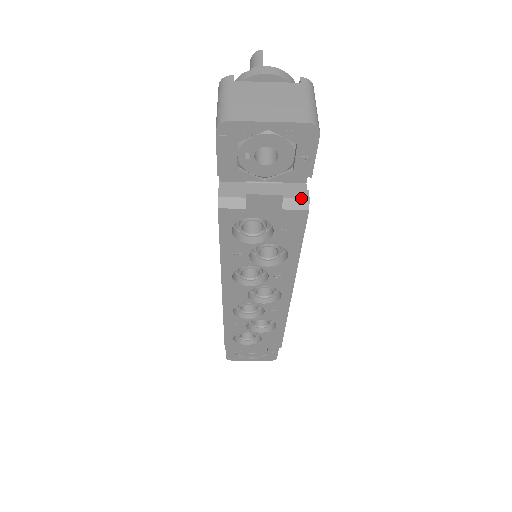
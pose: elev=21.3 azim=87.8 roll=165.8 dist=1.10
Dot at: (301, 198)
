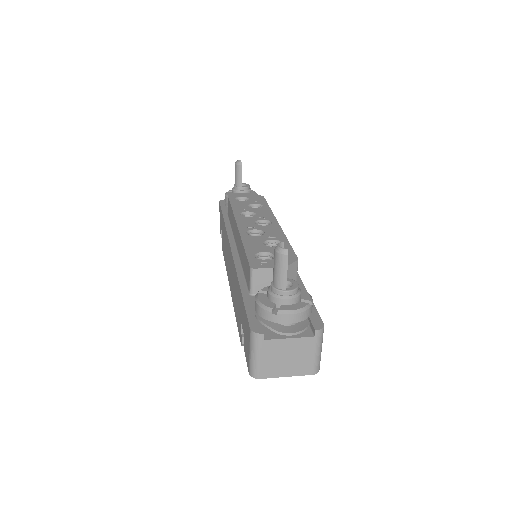
Dot at: occluded
